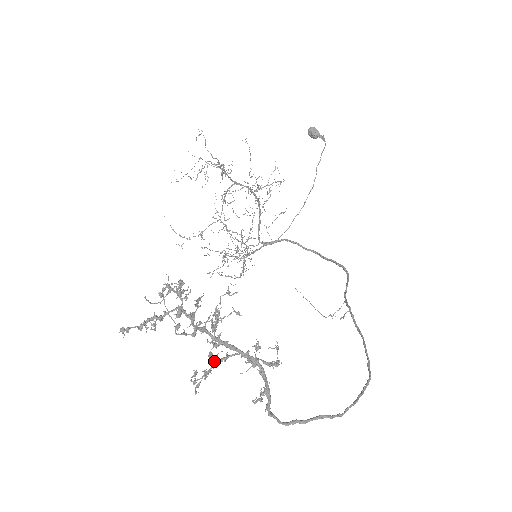
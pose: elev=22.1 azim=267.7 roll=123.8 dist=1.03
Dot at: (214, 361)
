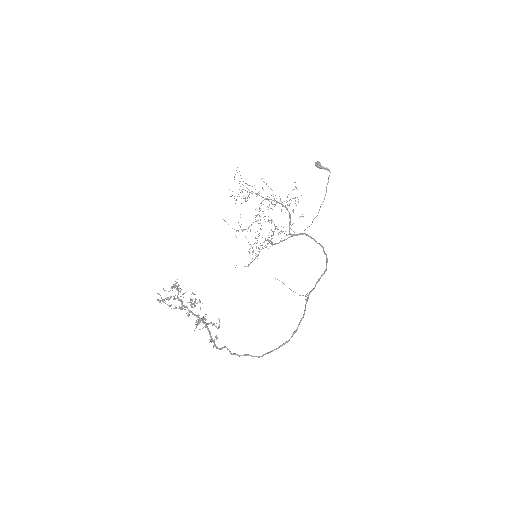
Dot at: occluded
